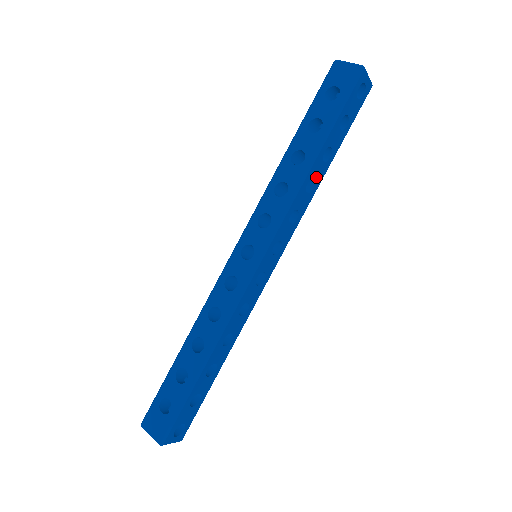
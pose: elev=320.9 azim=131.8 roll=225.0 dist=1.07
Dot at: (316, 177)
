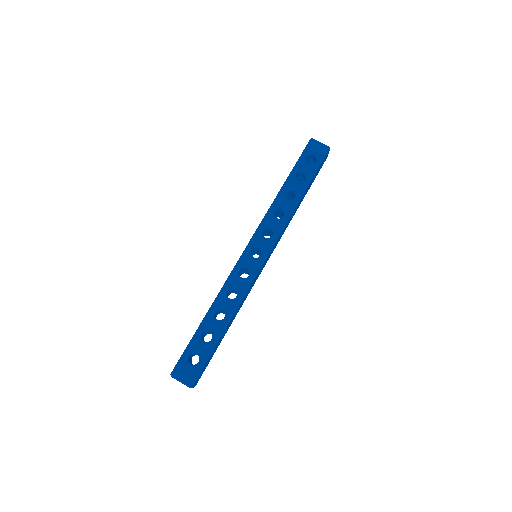
Dot at: (296, 209)
